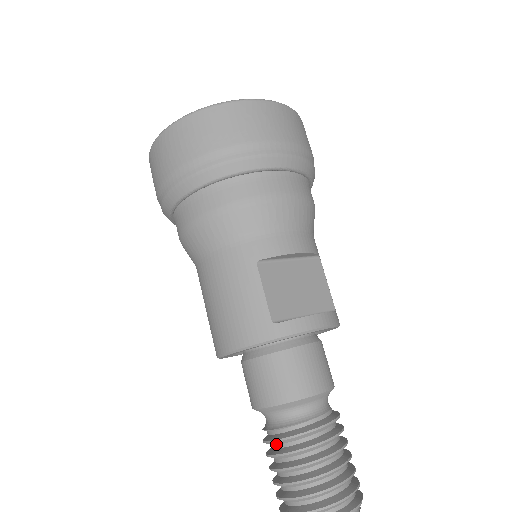
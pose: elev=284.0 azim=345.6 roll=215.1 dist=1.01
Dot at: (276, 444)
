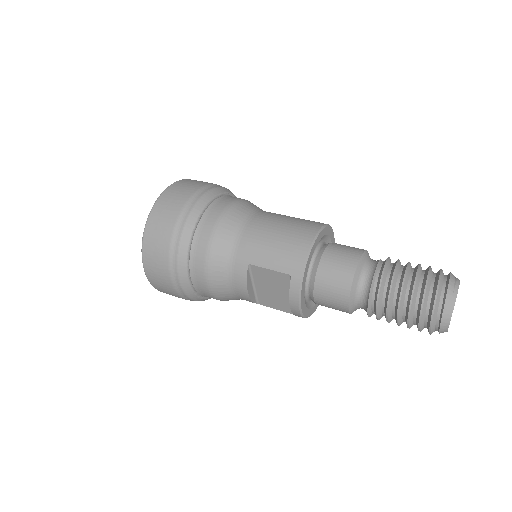
Dot at: (387, 270)
